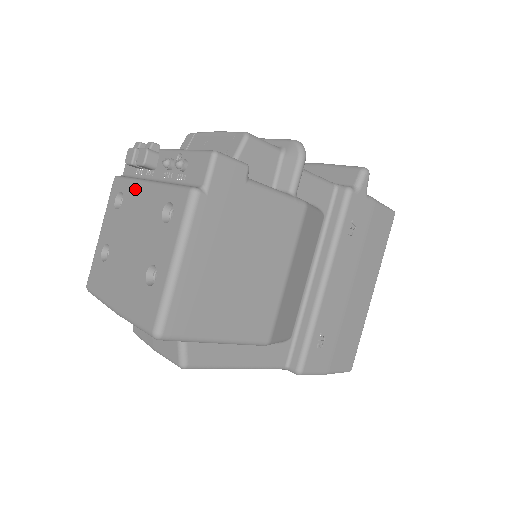
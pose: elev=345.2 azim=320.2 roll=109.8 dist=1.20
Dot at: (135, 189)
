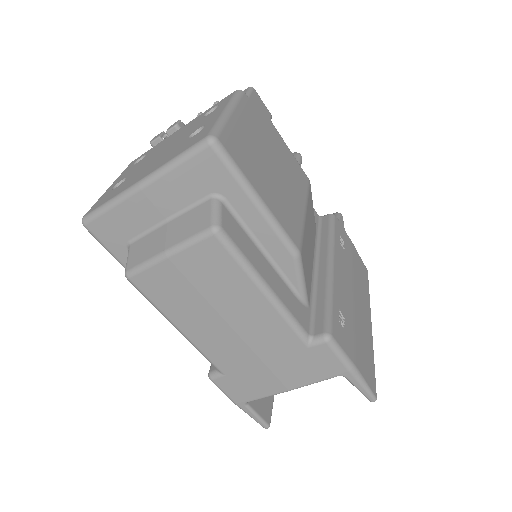
Dot at: (164, 140)
